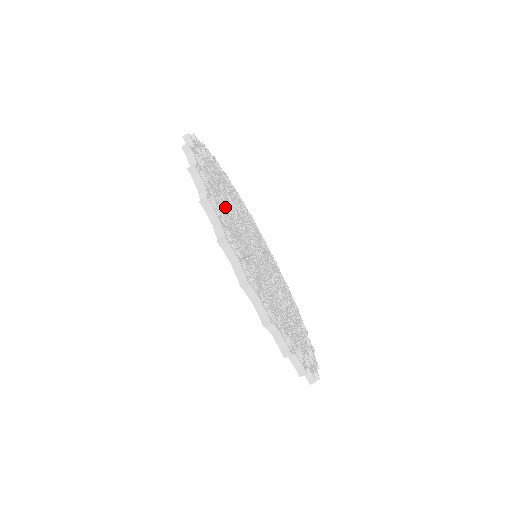
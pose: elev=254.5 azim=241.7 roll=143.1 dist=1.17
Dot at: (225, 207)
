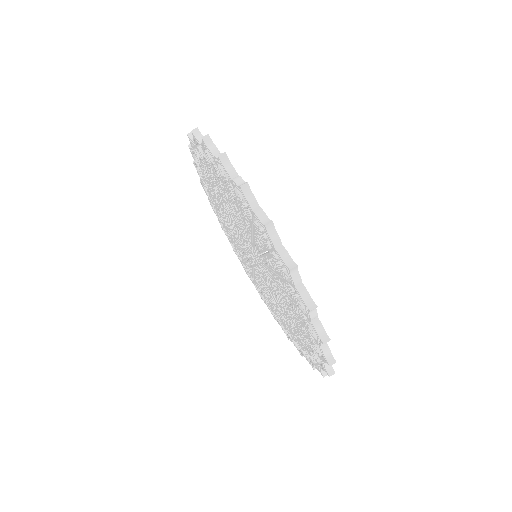
Dot at: occluded
